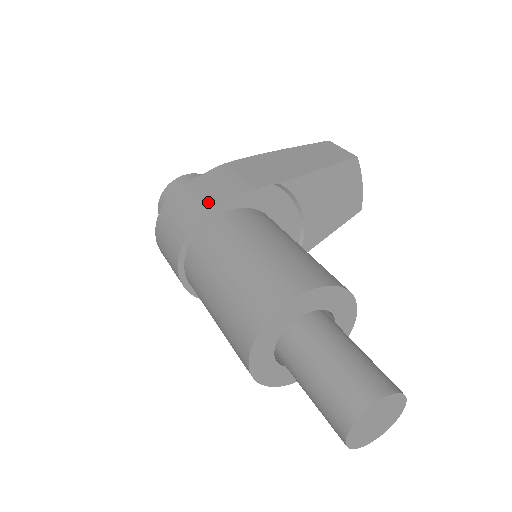
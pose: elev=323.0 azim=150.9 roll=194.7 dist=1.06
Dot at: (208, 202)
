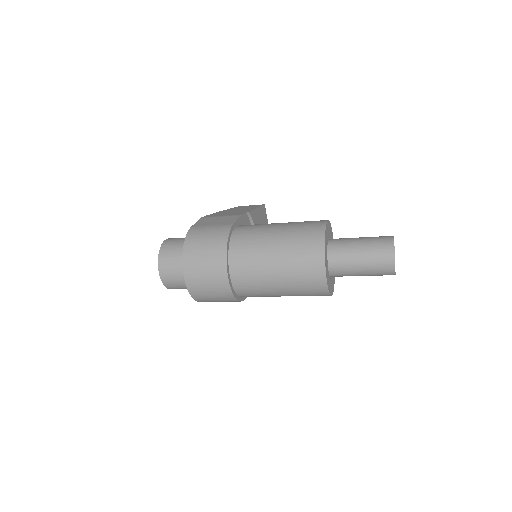
Dot at: (223, 224)
